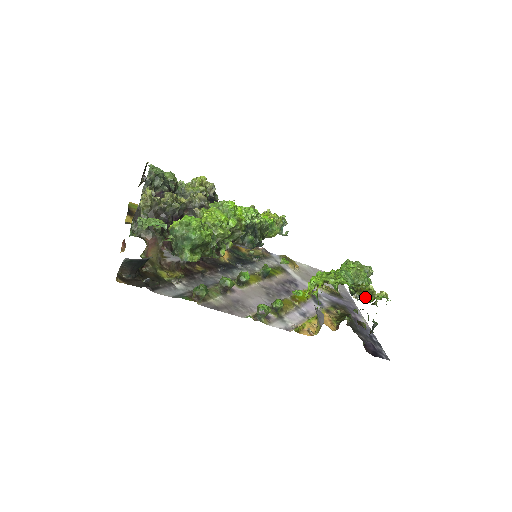
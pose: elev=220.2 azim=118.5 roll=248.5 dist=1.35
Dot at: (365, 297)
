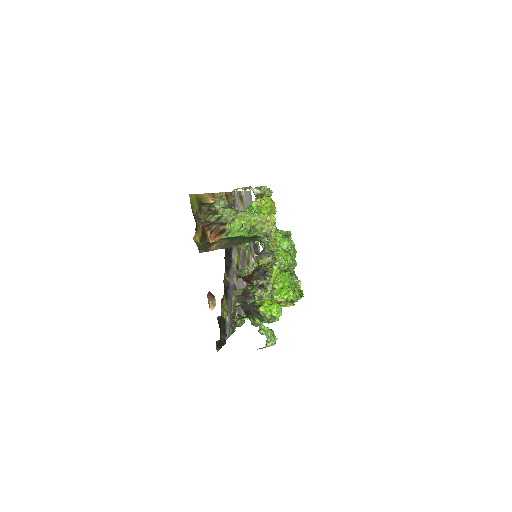
Dot at: occluded
